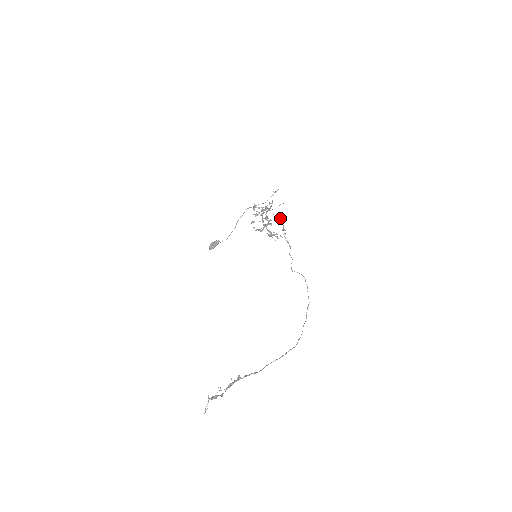
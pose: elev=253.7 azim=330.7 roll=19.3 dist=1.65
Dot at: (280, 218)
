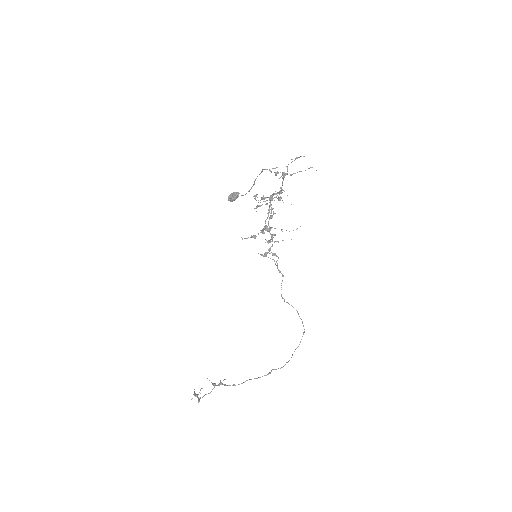
Dot at: (272, 238)
